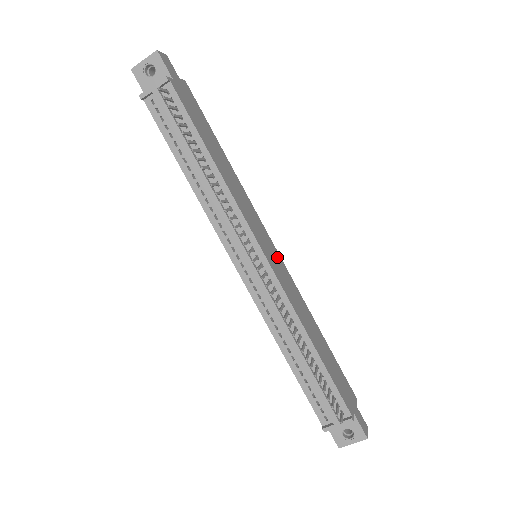
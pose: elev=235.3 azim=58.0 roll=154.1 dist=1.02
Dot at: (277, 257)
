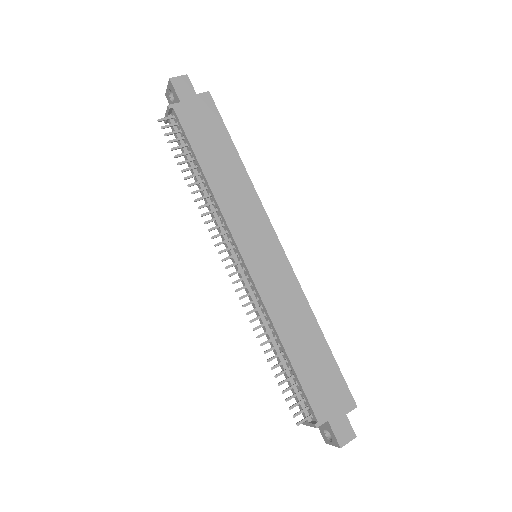
Dot at: (277, 258)
